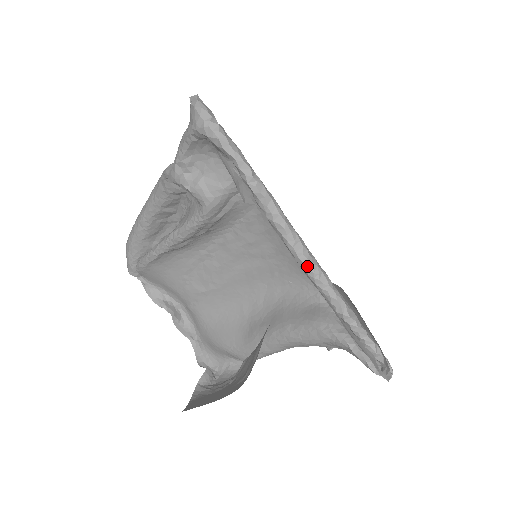
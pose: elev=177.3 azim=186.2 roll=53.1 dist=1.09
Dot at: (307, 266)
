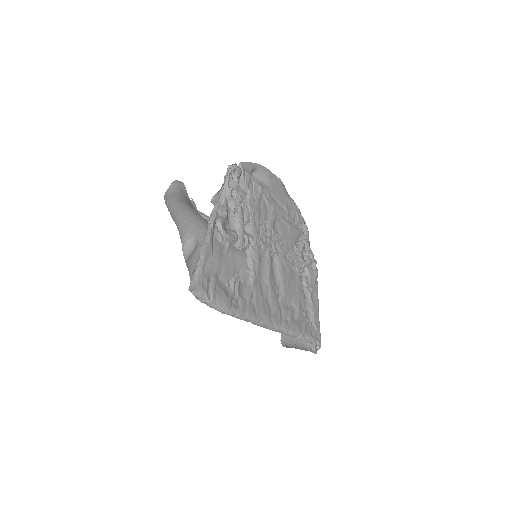
Dot at: occluded
